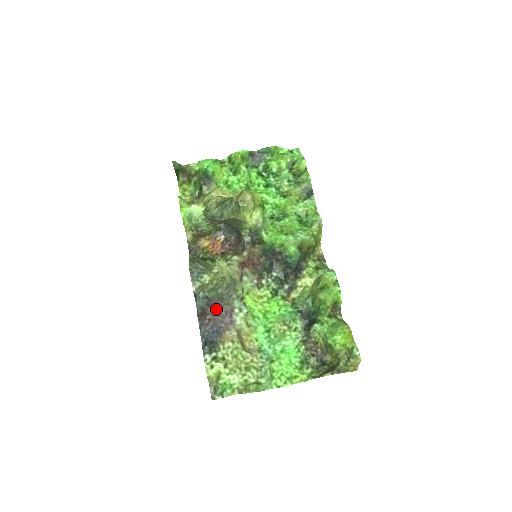
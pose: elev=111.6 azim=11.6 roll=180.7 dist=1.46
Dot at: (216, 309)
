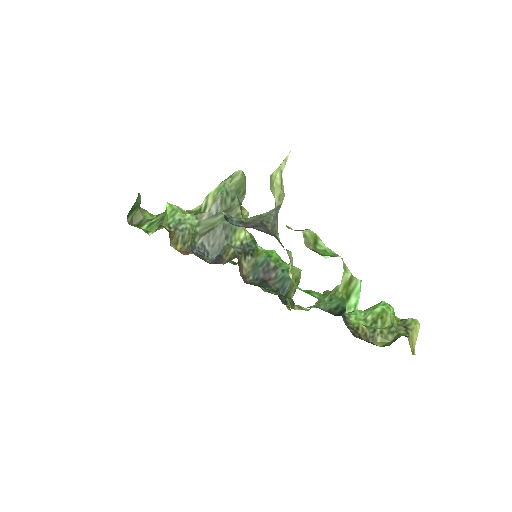
Dot at: (261, 228)
